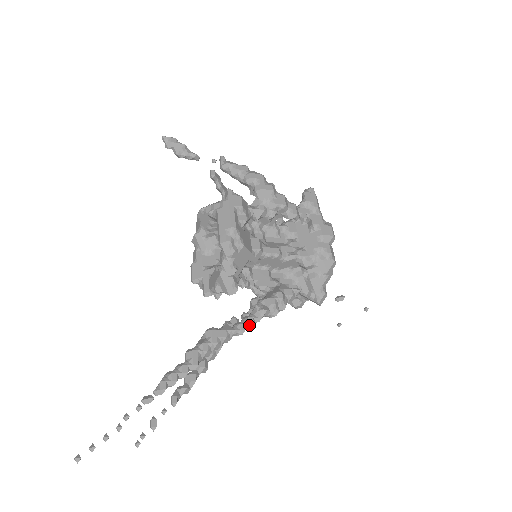
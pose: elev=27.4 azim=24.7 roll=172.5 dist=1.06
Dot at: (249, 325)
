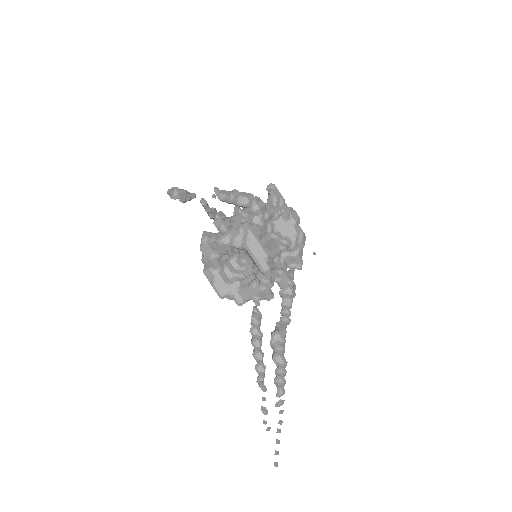
Dot at: (290, 315)
